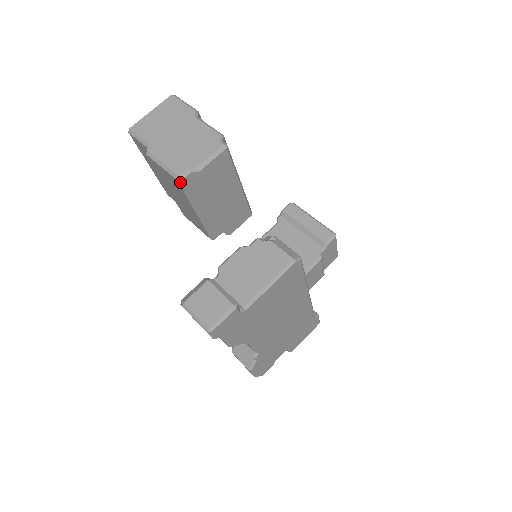
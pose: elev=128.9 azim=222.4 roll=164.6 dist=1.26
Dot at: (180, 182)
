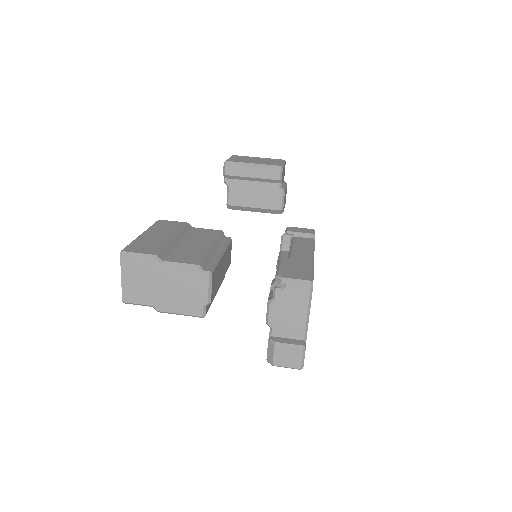
Dot at: (204, 316)
